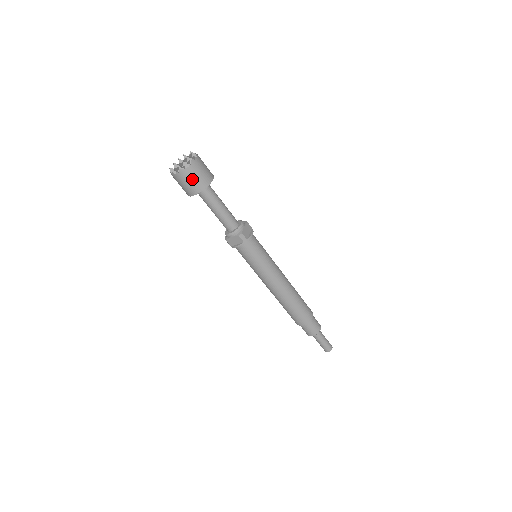
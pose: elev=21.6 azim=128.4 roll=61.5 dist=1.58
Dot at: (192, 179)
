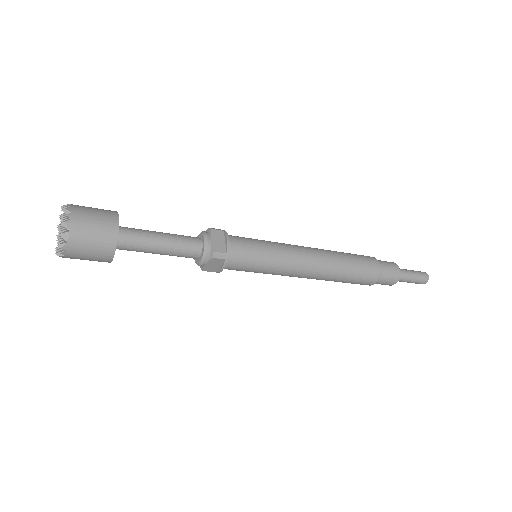
Dot at: (89, 246)
